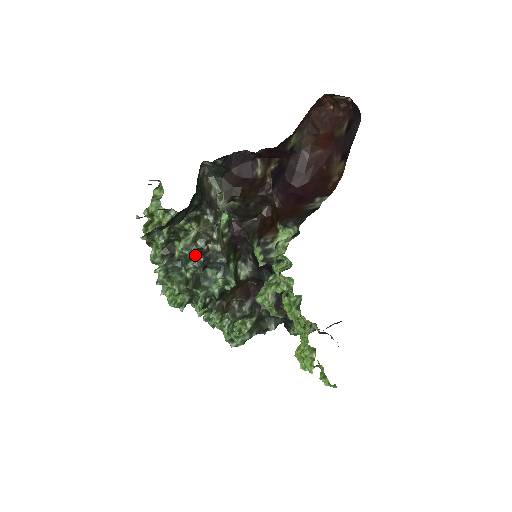
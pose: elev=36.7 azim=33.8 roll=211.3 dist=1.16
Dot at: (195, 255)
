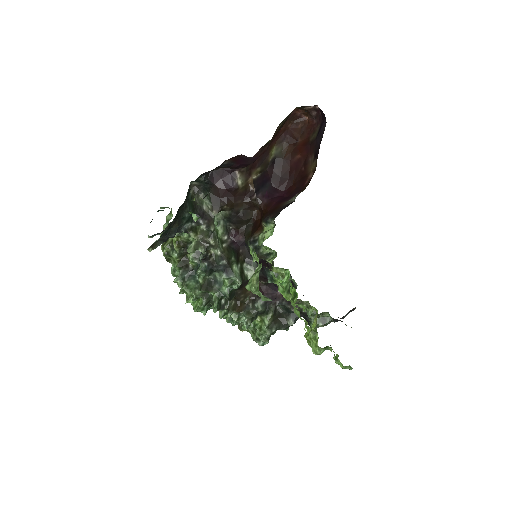
Dot at: (201, 261)
